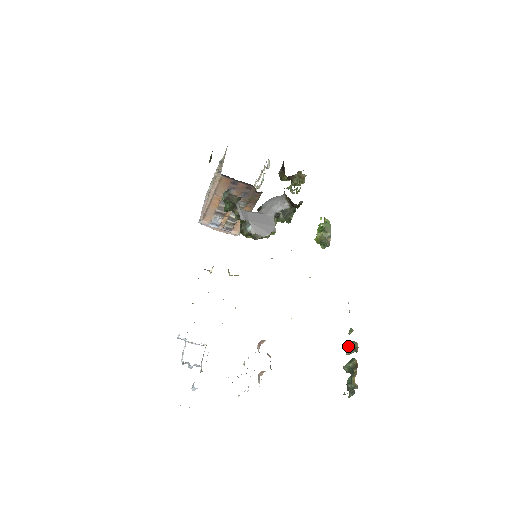
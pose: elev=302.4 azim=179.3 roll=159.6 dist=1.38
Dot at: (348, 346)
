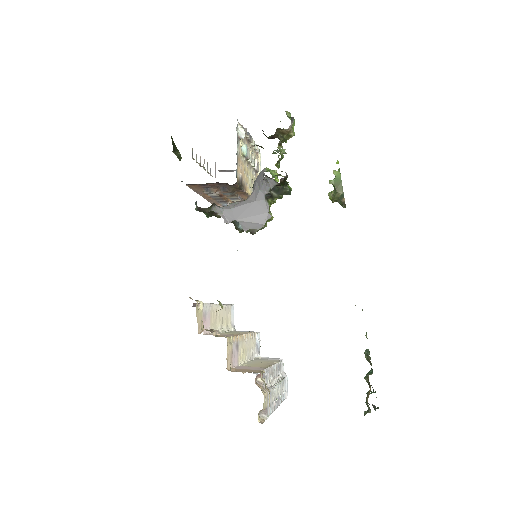
Dot at: occluded
